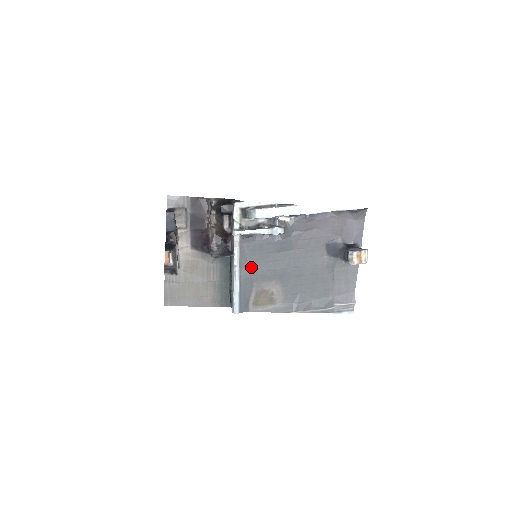
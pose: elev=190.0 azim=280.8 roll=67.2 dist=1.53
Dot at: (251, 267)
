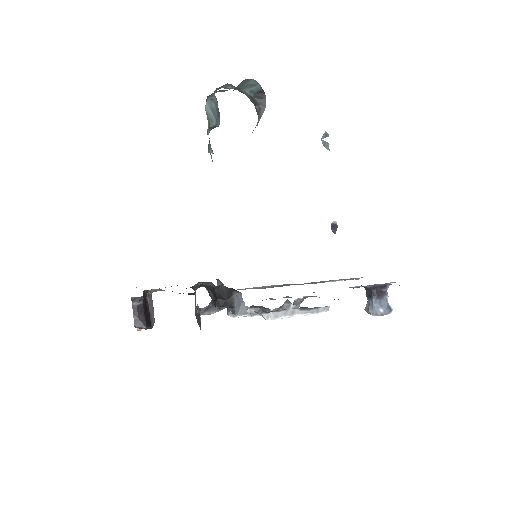
Dot at: occluded
